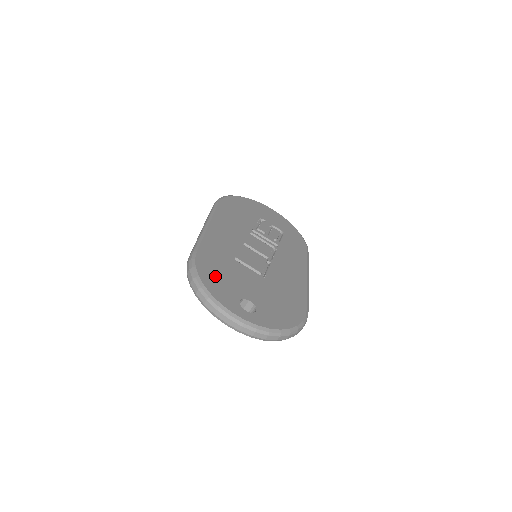
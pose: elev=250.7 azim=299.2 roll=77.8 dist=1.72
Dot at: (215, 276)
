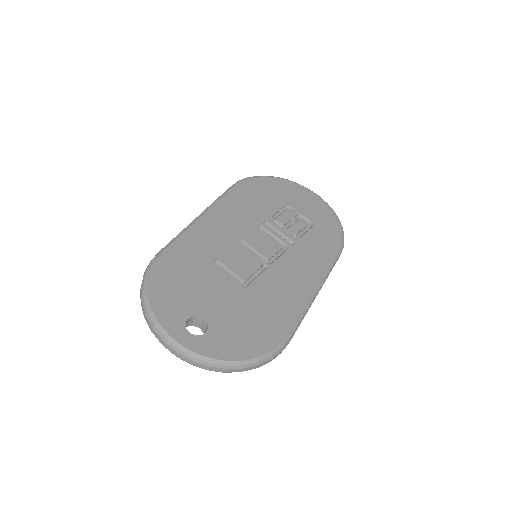
Dot at: (171, 284)
